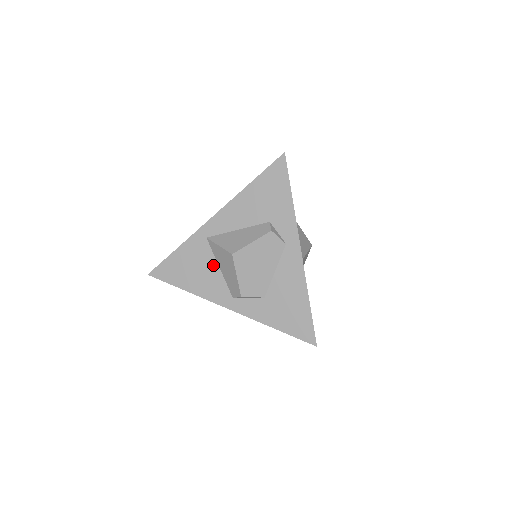
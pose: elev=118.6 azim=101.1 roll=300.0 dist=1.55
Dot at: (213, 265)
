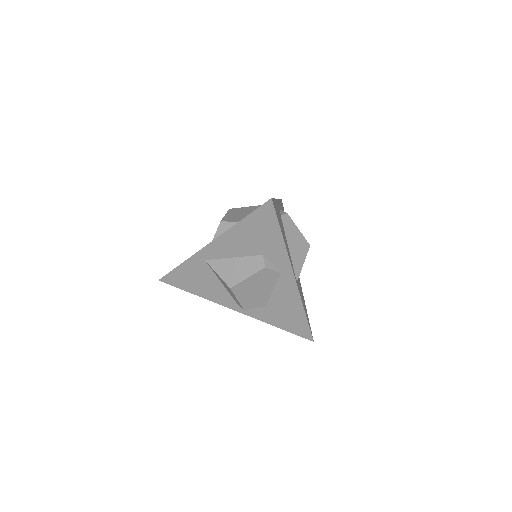
Dot at: (215, 280)
